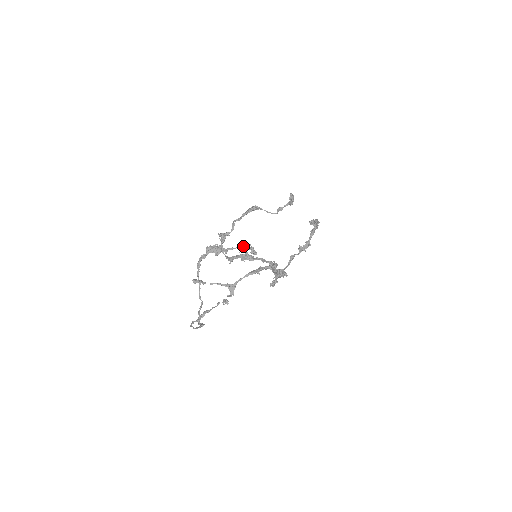
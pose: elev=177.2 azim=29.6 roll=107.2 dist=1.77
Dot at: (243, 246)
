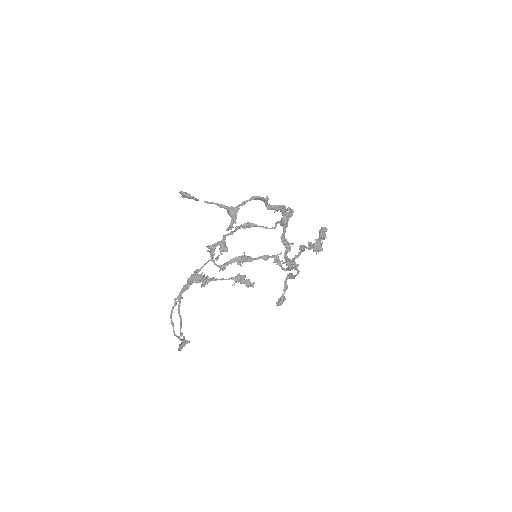
Dot at: (236, 277)
